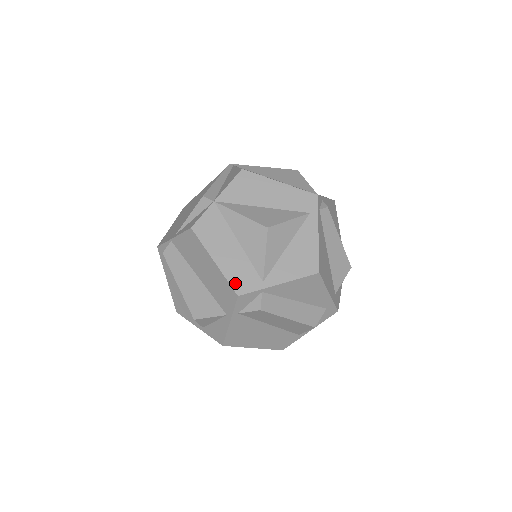
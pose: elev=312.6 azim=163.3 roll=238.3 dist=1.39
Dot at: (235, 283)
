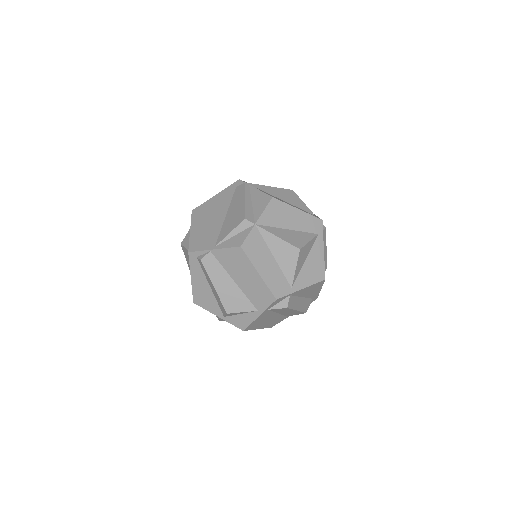
Dot at: (274, 290)
